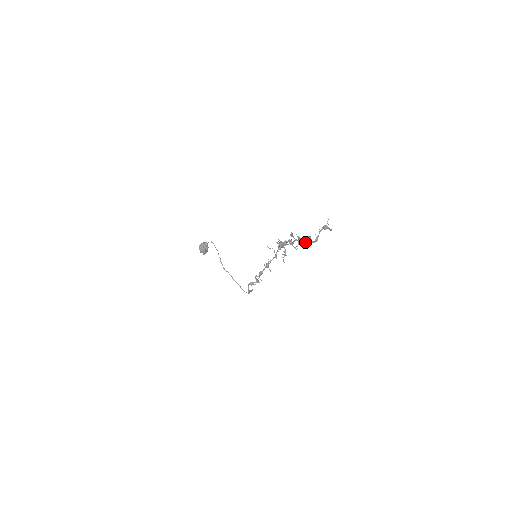
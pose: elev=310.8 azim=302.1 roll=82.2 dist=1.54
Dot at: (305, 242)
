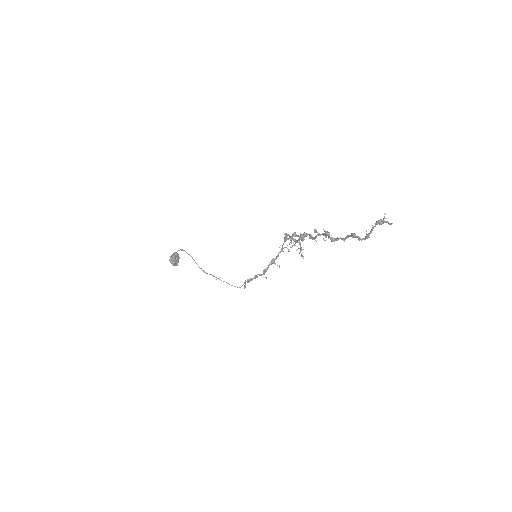
Dot at: (345, 239)
